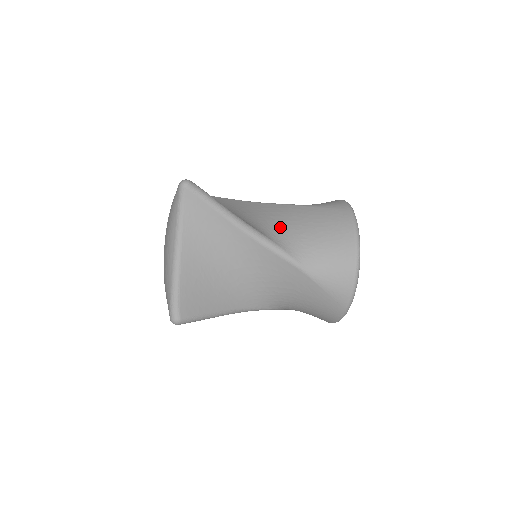
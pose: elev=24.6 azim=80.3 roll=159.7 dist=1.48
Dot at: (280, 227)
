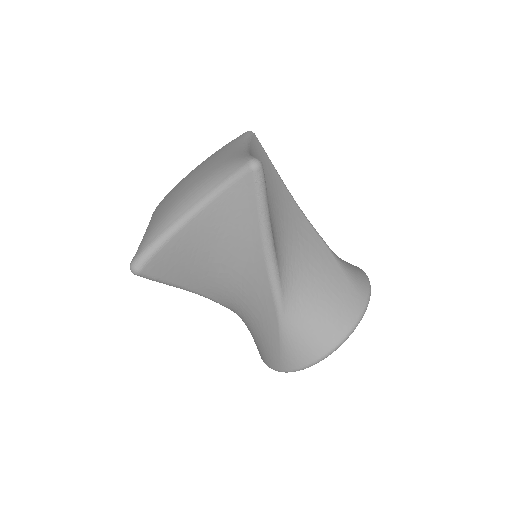
Dot at: (298, 264)
